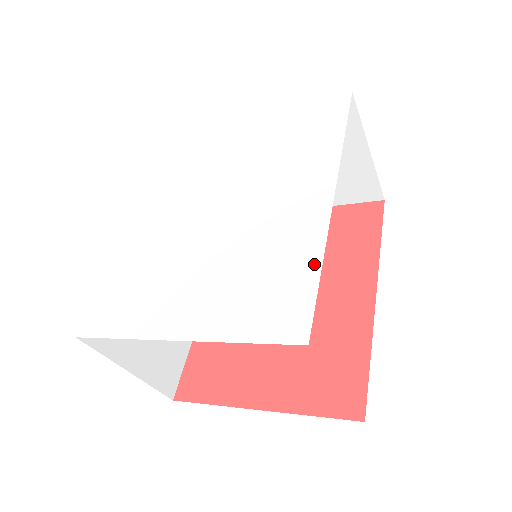
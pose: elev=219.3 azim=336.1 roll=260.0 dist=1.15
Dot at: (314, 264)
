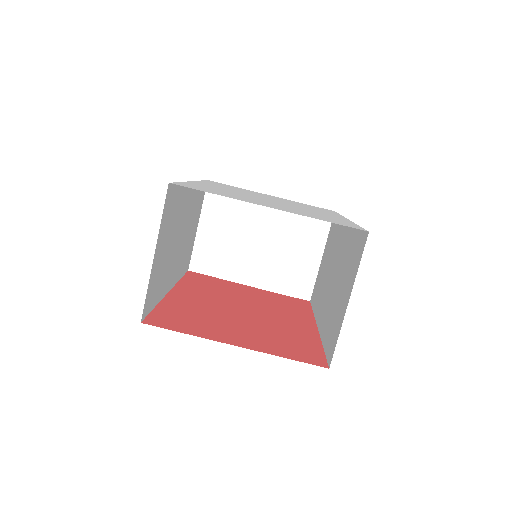
Dot at: (352, 223)
